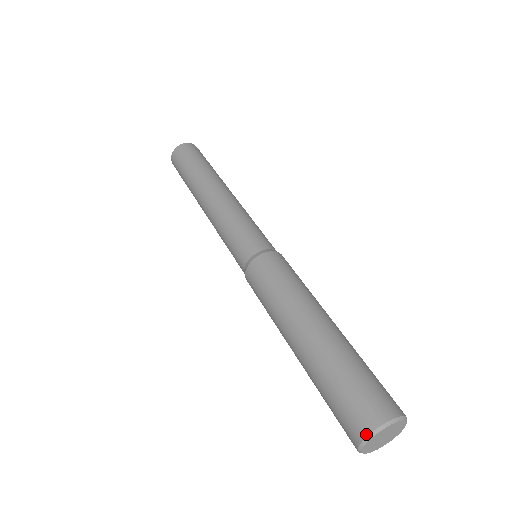
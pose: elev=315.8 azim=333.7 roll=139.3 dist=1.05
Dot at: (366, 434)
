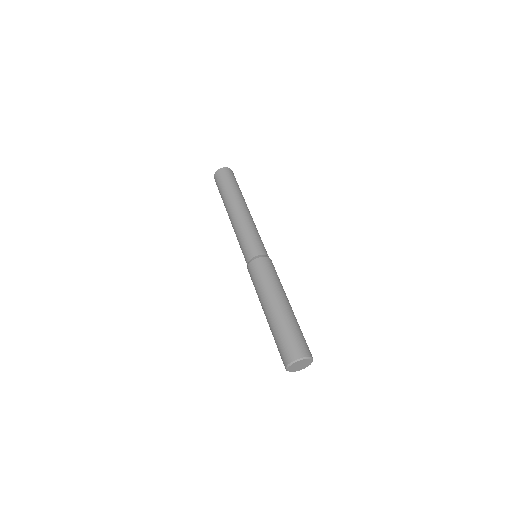
Dot at: (286, 365)
